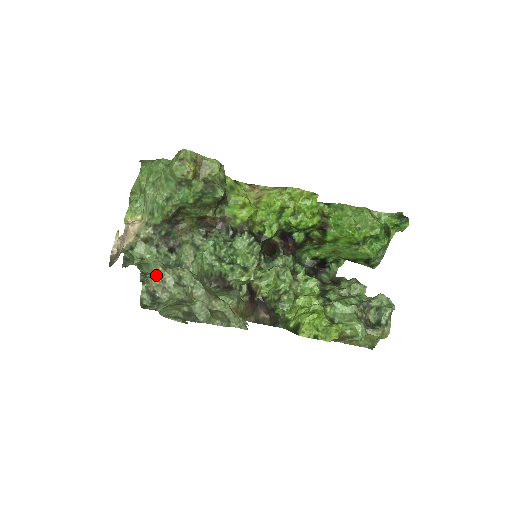
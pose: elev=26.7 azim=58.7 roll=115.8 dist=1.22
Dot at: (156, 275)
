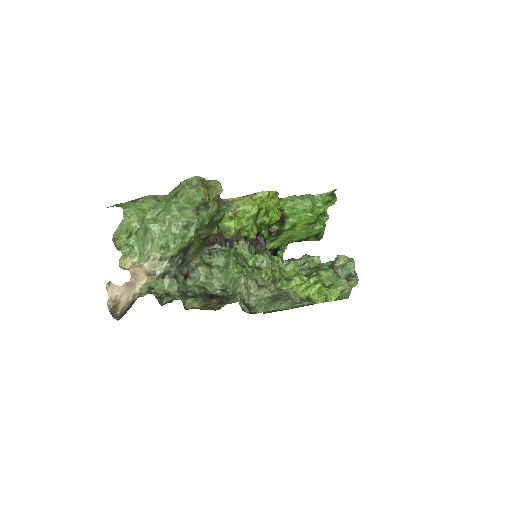
Dot at: (244, 284)
